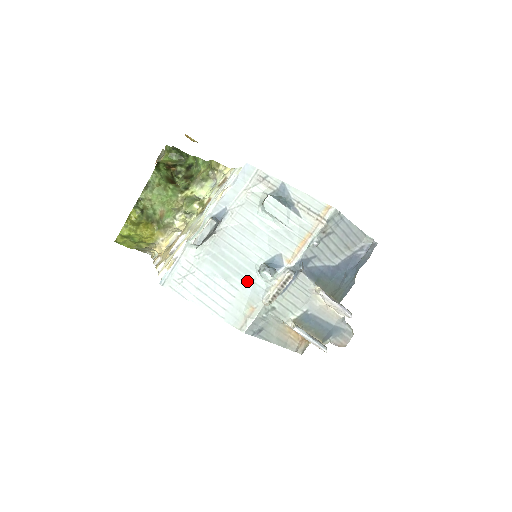
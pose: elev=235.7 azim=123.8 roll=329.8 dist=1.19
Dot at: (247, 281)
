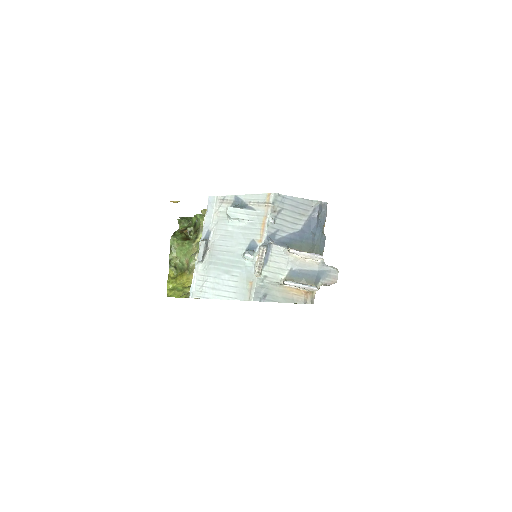
Dot at: (240, 268)
